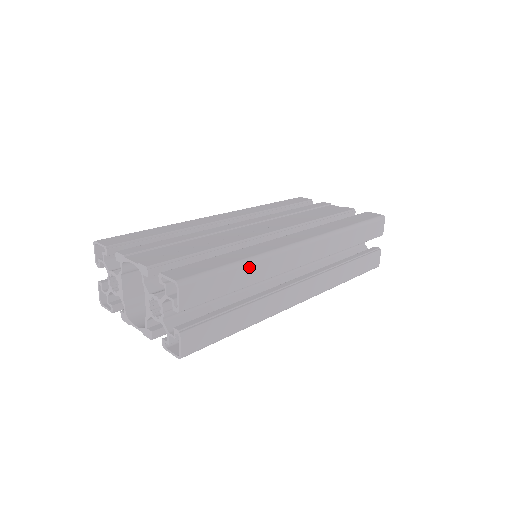
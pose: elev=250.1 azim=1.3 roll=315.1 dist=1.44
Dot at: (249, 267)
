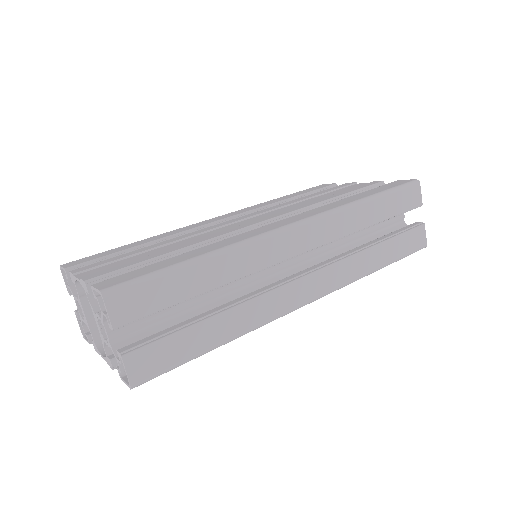
Dot at: (211, 263)
